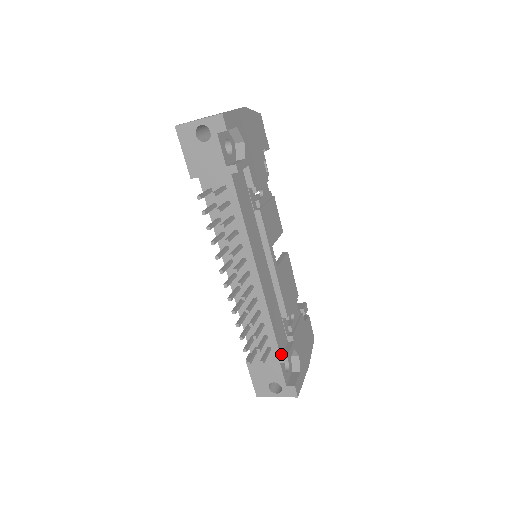
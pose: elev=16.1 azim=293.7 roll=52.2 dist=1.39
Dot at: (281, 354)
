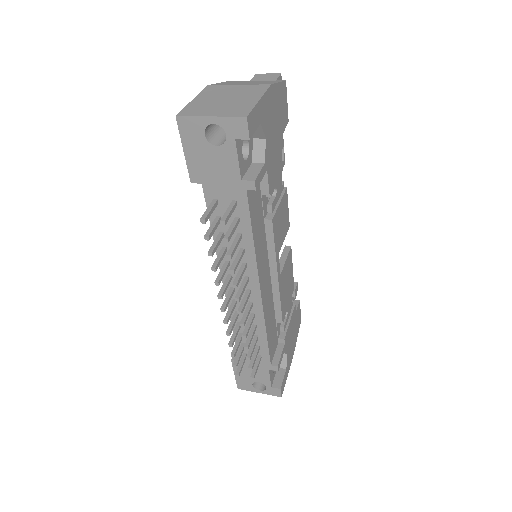
Dot at: (271, 362)
